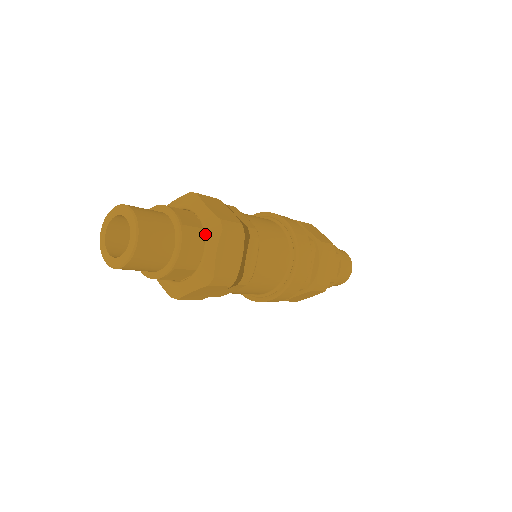
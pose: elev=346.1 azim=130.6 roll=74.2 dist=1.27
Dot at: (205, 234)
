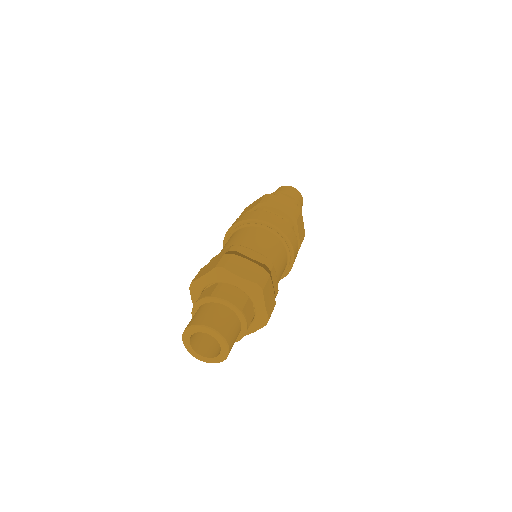
Dot at: (251, 298)
